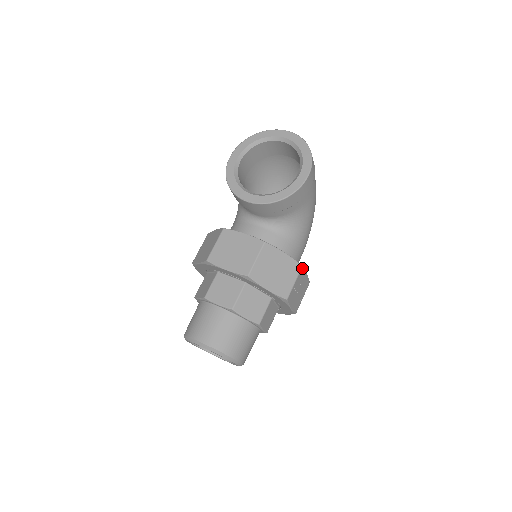
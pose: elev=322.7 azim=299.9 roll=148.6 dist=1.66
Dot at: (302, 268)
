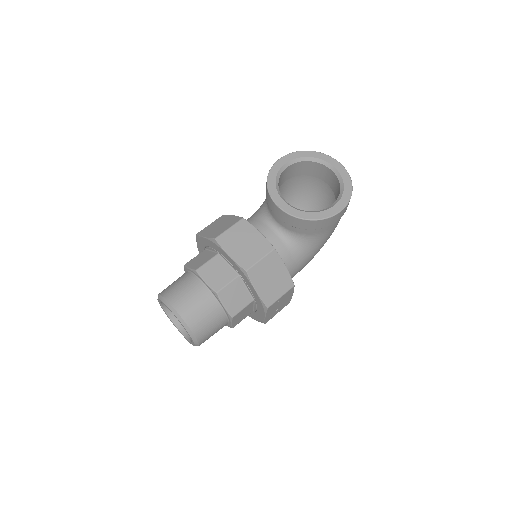
Dot at: (293, 287)
